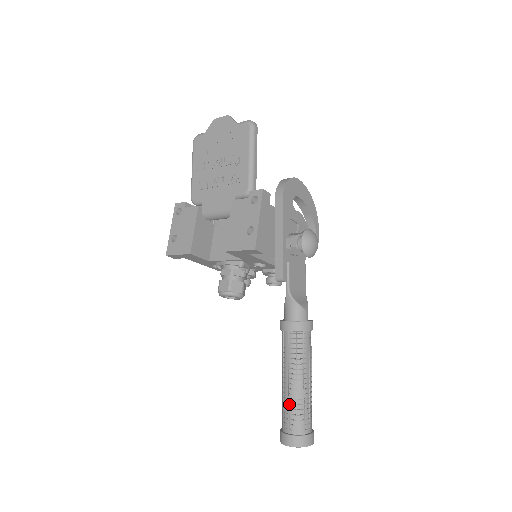
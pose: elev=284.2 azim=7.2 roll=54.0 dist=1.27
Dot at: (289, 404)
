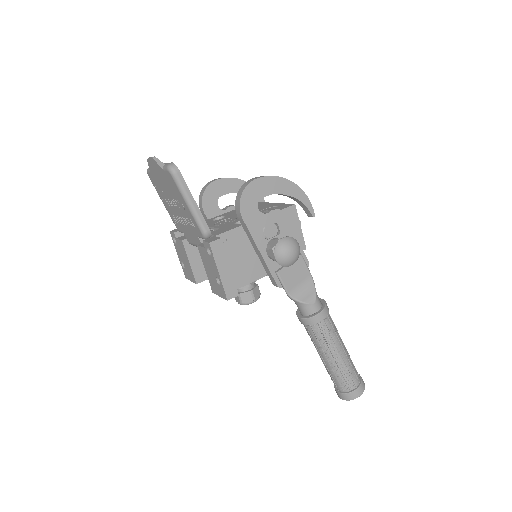
Dot at: (329, 373)
